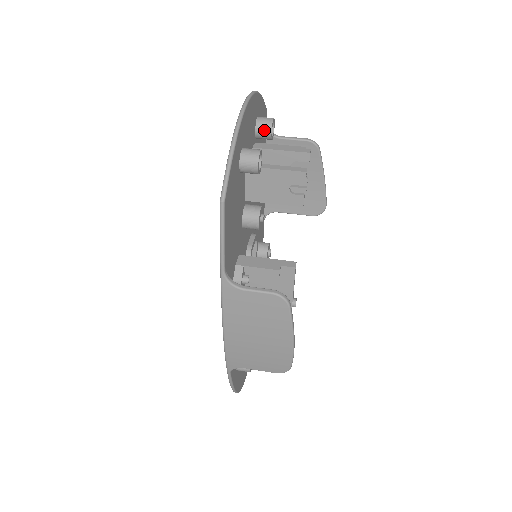
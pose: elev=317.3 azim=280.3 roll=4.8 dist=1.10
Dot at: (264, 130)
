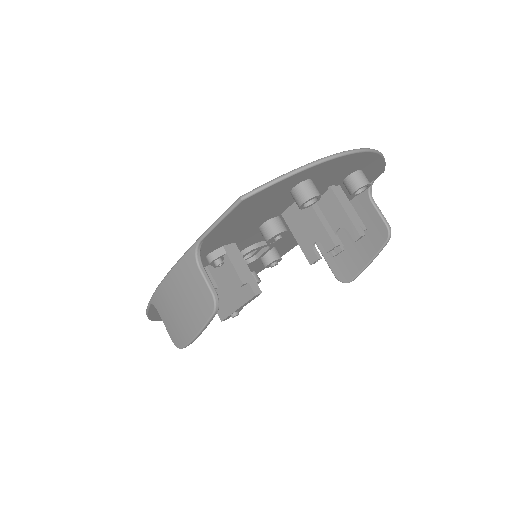
Dot at: (352, 184)
